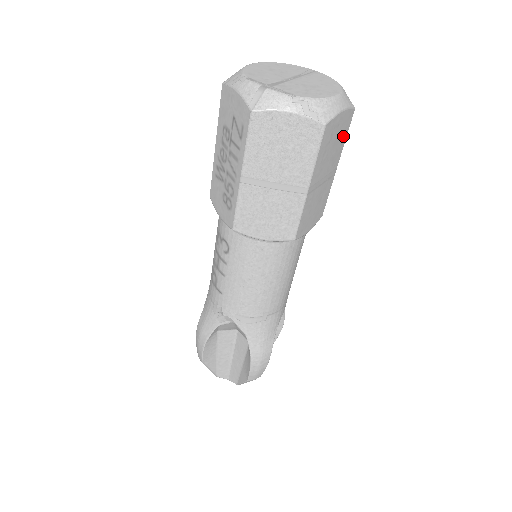
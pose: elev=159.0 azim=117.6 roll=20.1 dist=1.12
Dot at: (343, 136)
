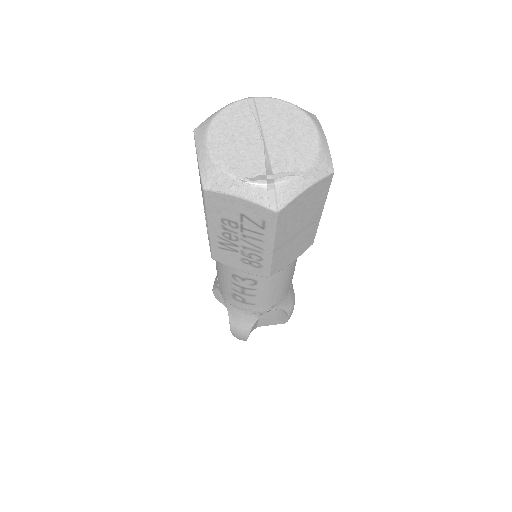
Dot at: occluded
